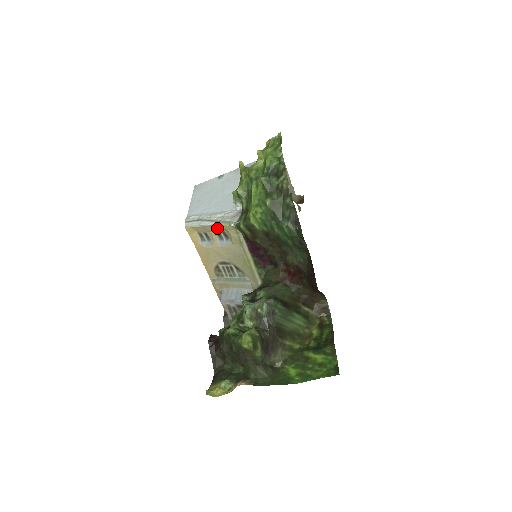
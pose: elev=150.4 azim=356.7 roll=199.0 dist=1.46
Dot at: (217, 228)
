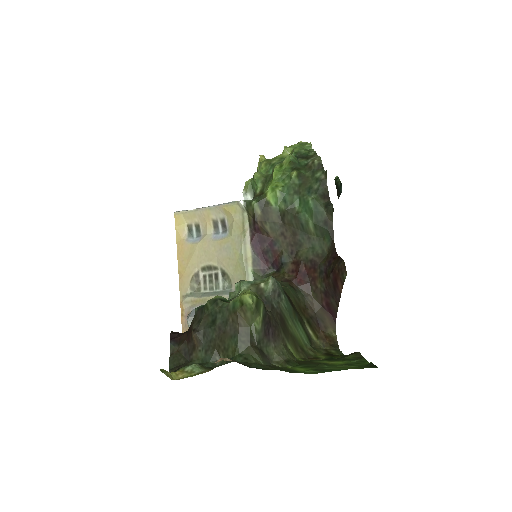
Dot at: (217, 214)
